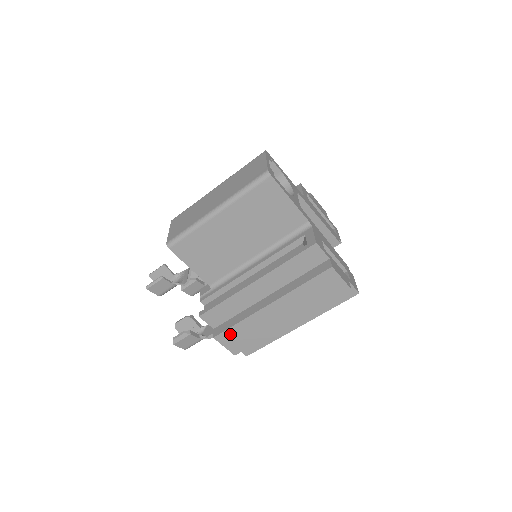
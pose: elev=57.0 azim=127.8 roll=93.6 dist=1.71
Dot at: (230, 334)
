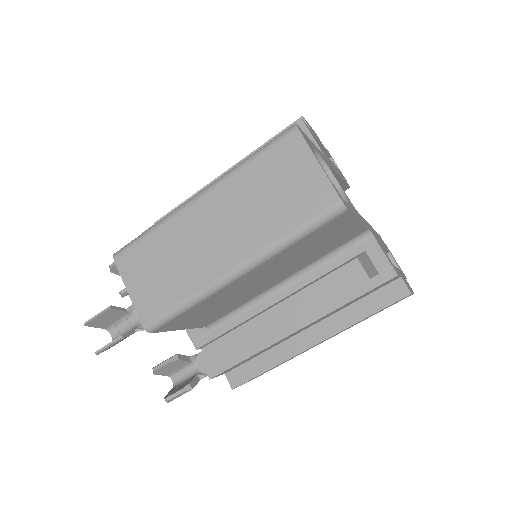
Dot at: occluded
